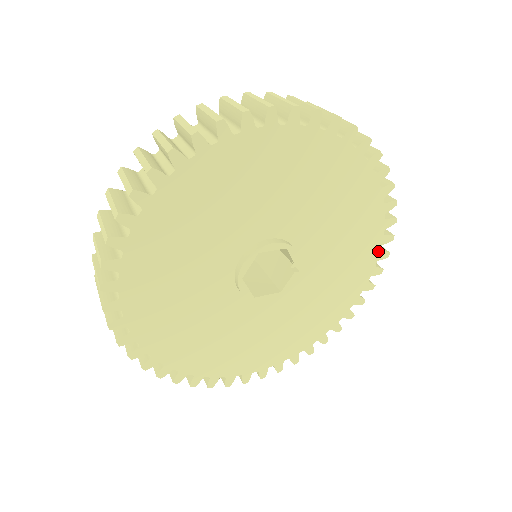
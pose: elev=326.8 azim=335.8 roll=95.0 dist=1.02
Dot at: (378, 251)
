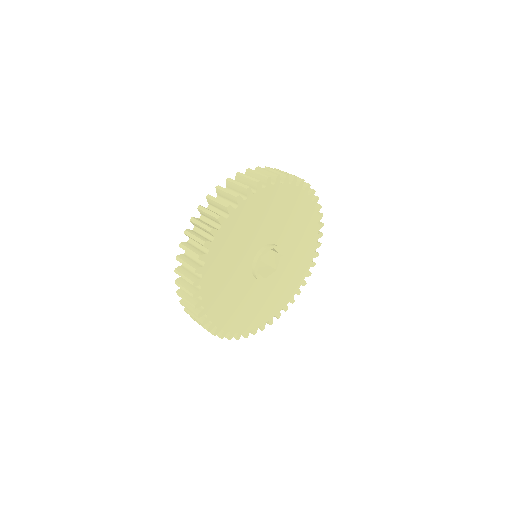
Dot at: (317, 225)
